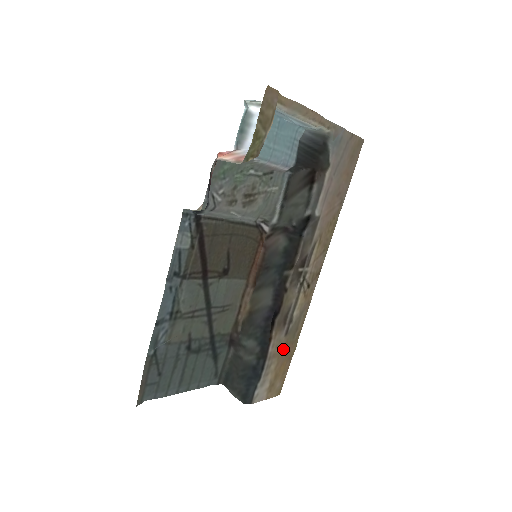
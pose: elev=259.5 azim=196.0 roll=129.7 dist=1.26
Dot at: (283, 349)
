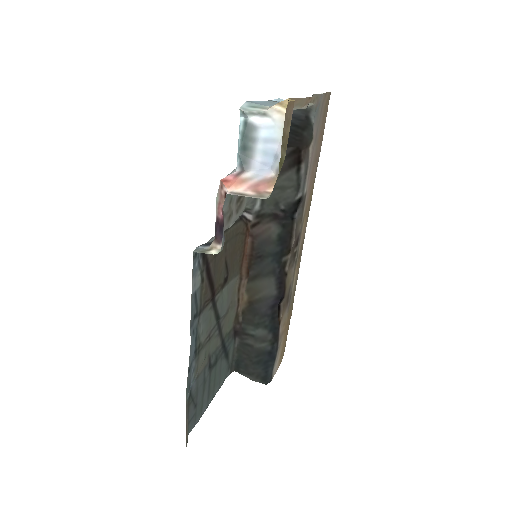
Dot at: (287, 322)
